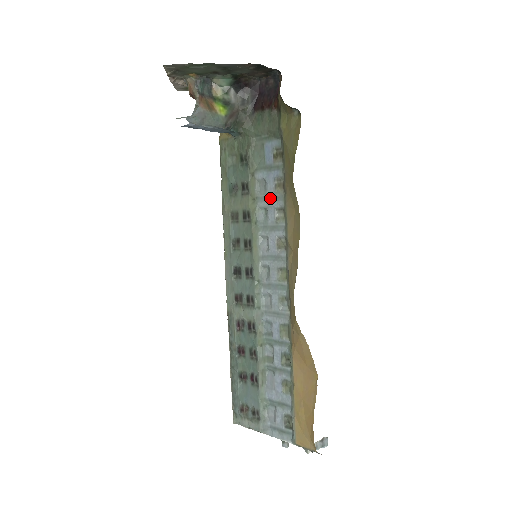
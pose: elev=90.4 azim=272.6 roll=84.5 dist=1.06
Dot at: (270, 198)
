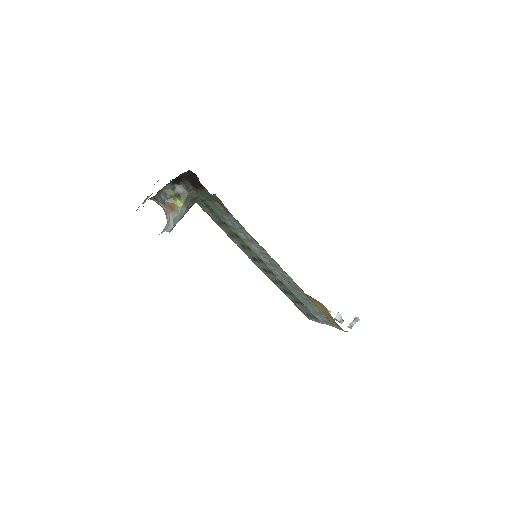
Dot at: (240, 229)
